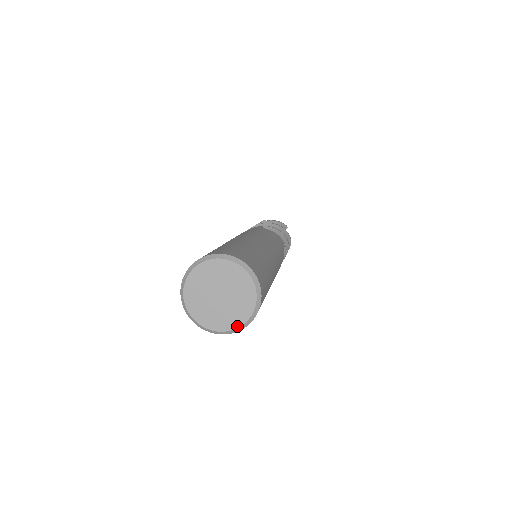
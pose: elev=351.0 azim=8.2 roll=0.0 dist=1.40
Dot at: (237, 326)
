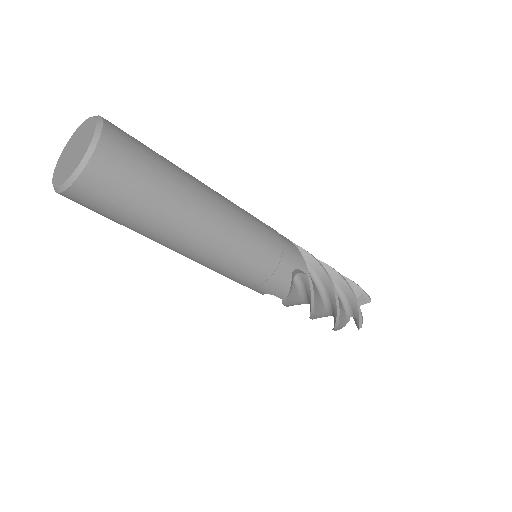
Dot at: (63, 182)
